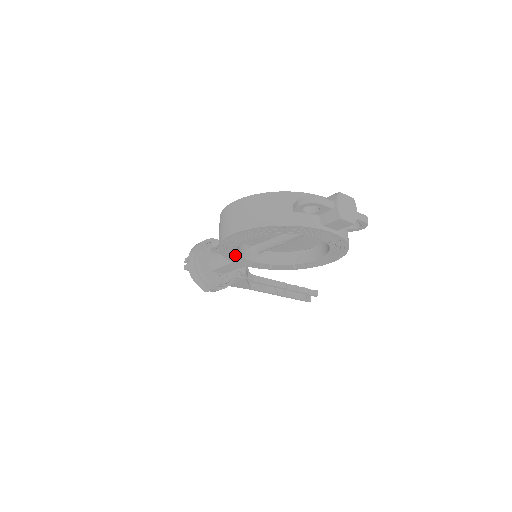
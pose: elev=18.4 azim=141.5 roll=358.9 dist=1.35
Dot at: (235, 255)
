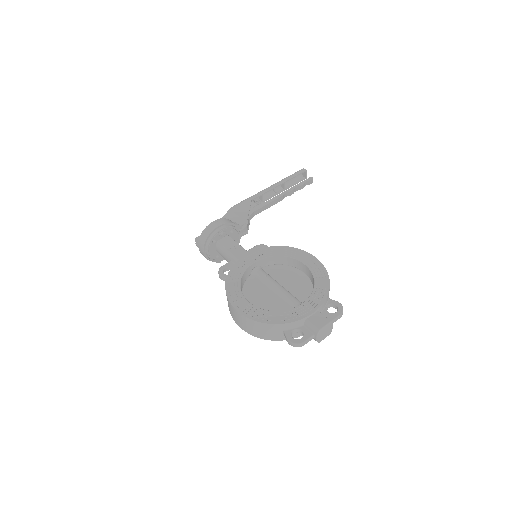
Dot at: occluded
